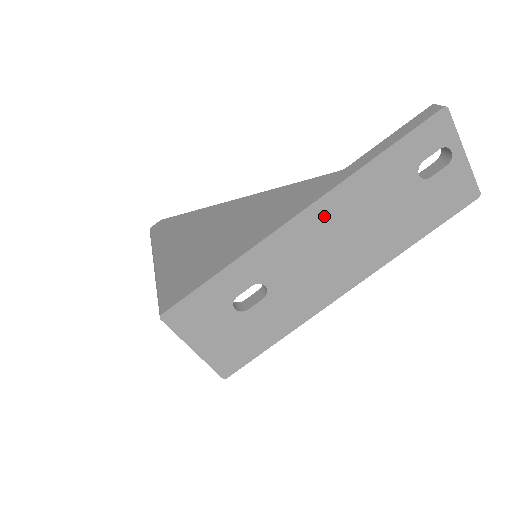
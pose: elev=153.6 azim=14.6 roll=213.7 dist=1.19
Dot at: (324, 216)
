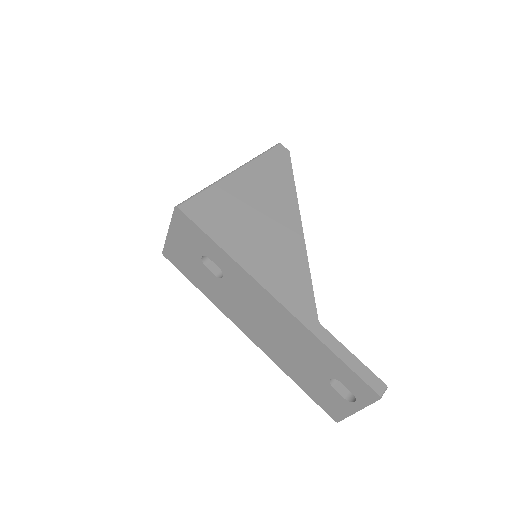
Dot at: (279, 314)
